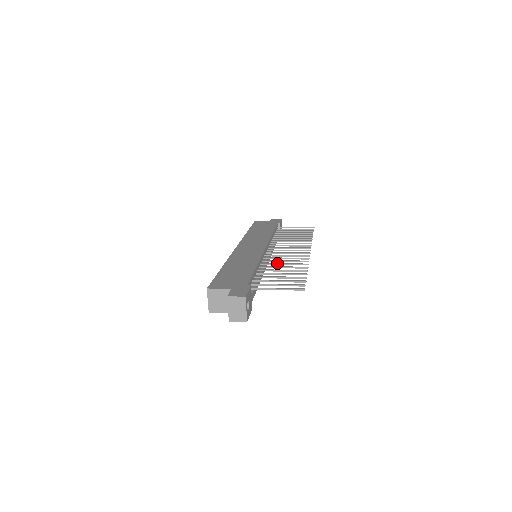
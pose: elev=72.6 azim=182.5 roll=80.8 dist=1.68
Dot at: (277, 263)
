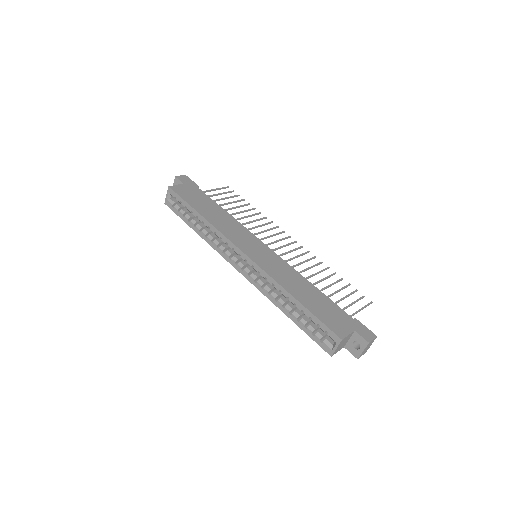
Dot at: (305, 269)
